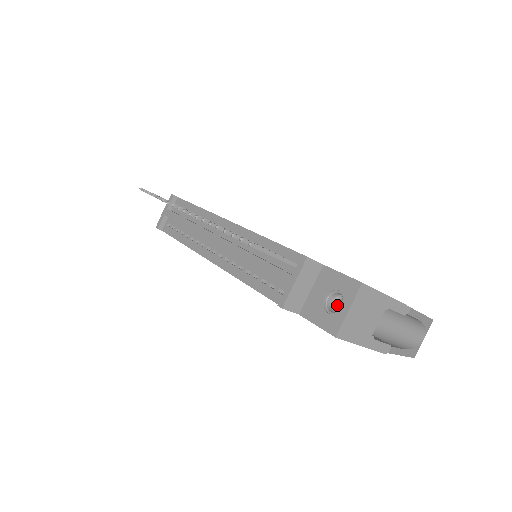
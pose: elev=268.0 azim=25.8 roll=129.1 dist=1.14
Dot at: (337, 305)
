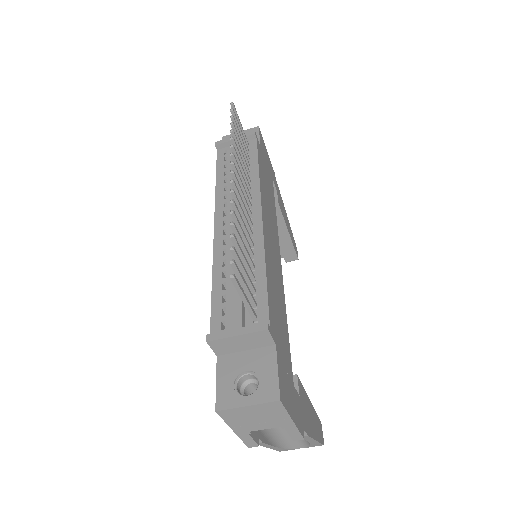
Dot at: (250, 385)
